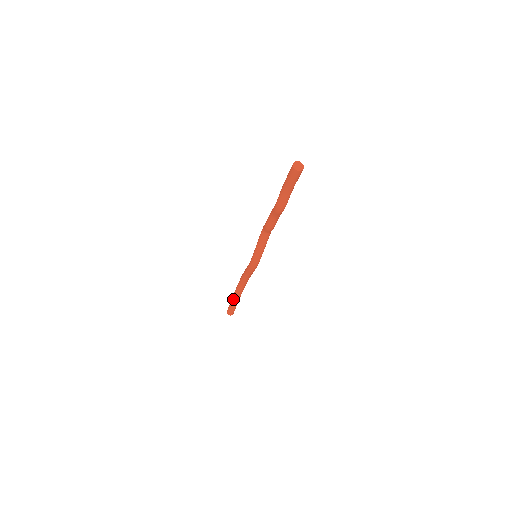
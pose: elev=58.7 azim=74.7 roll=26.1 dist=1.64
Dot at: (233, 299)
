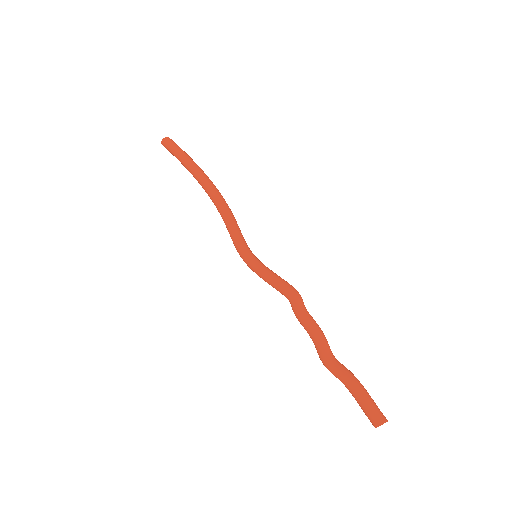
Dot at: (184, 165)
